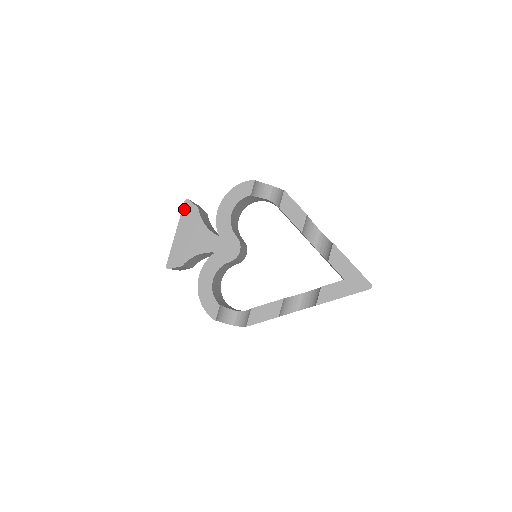
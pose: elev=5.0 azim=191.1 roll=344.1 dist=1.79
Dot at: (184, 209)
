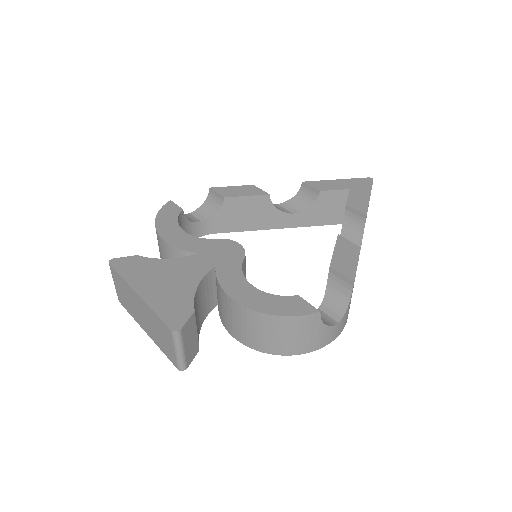
Dot at: (118, 269)
